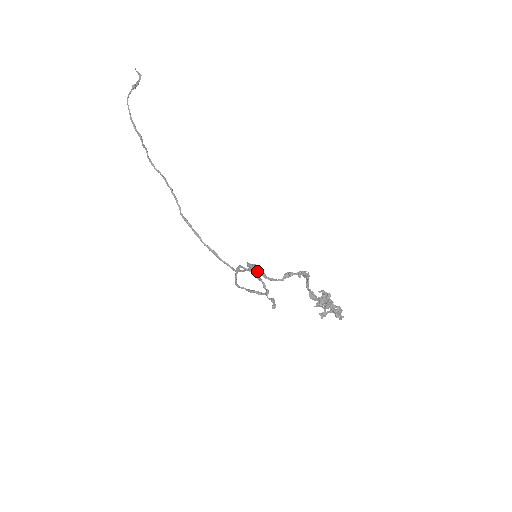
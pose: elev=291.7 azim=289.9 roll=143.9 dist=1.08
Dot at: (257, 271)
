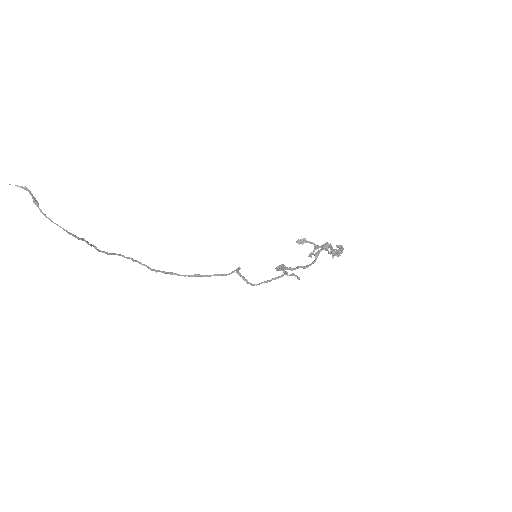
Dot at: occluded
